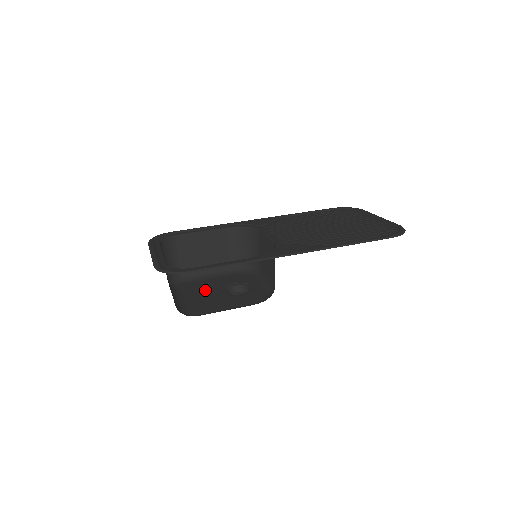
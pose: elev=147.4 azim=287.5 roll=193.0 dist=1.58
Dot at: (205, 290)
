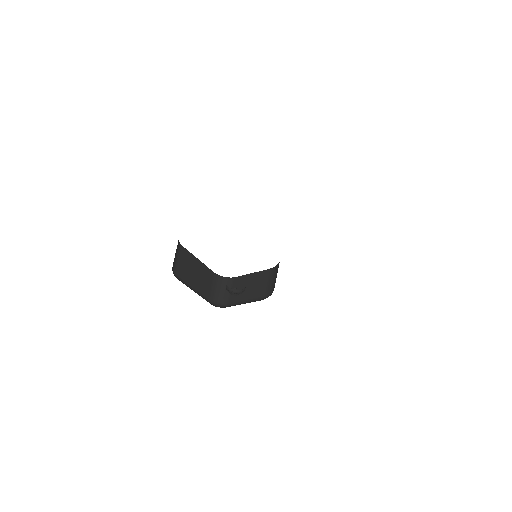
Dot at: occluded
